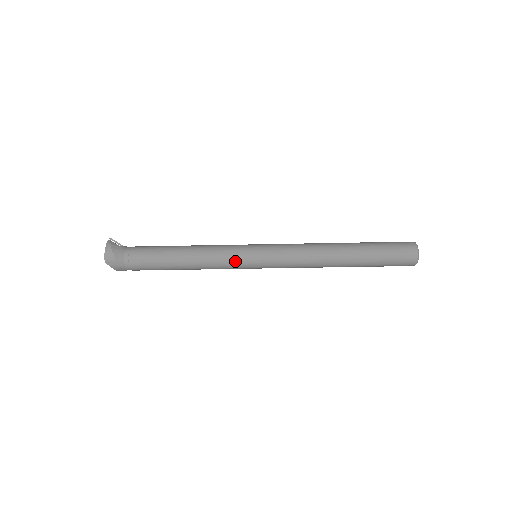
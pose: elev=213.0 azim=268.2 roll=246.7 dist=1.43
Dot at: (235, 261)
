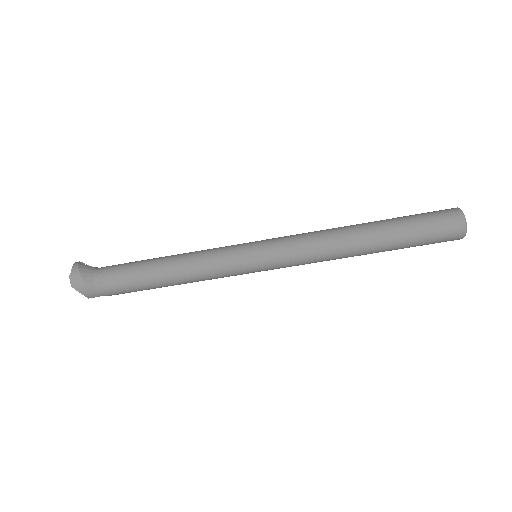
Dot at: (229, 262)
